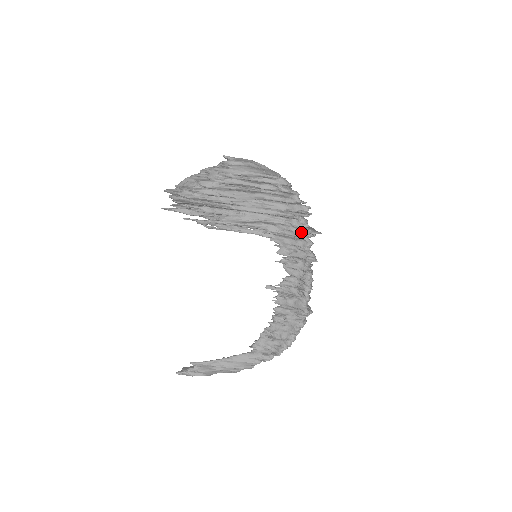
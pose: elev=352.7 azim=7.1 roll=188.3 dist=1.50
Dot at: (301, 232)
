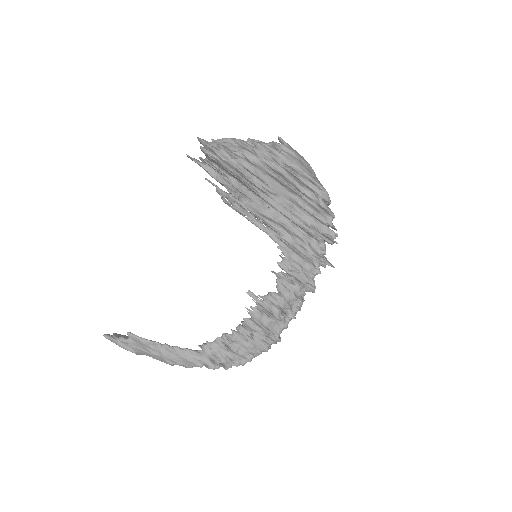
Dot at: (315, 256)
